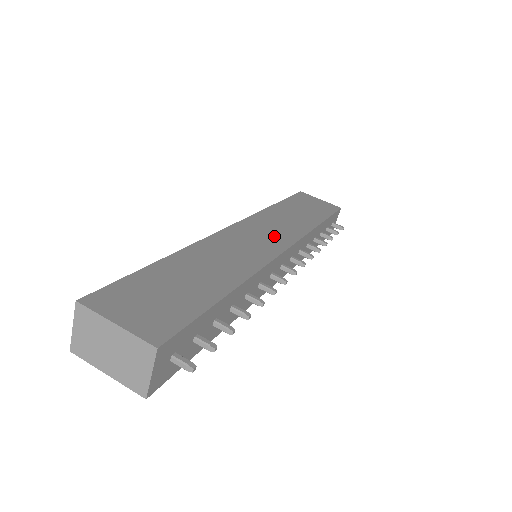
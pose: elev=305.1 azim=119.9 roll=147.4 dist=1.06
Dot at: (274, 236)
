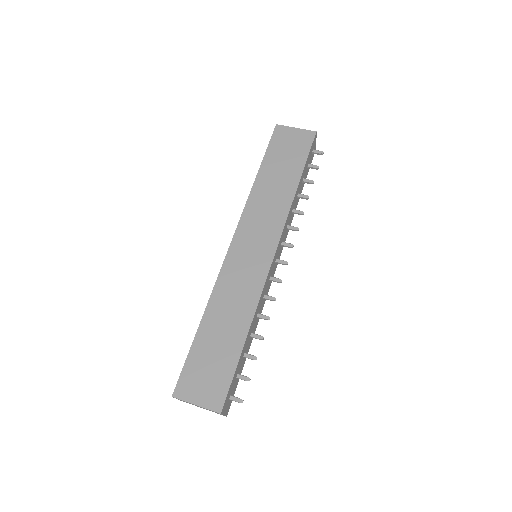
Dot at: (263, 240)
